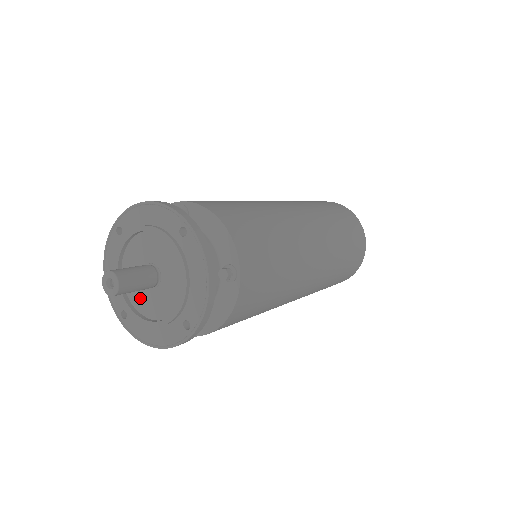
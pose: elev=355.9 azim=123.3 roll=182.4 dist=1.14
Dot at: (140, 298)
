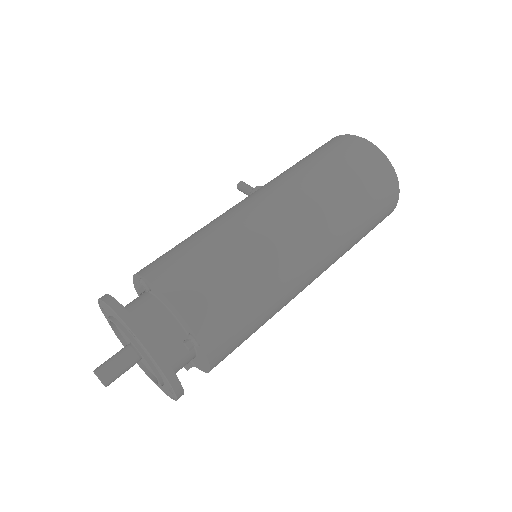
Dot at: (141, 359)
